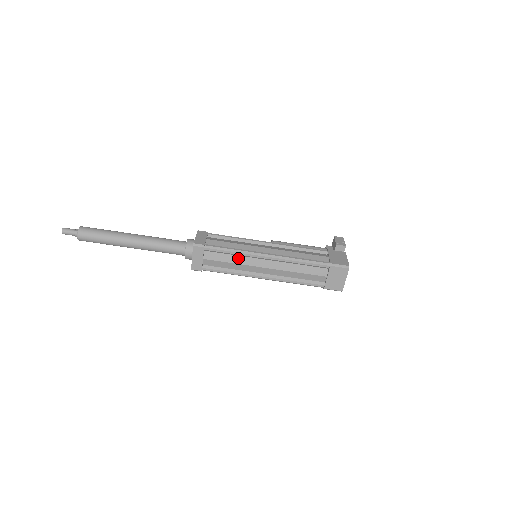
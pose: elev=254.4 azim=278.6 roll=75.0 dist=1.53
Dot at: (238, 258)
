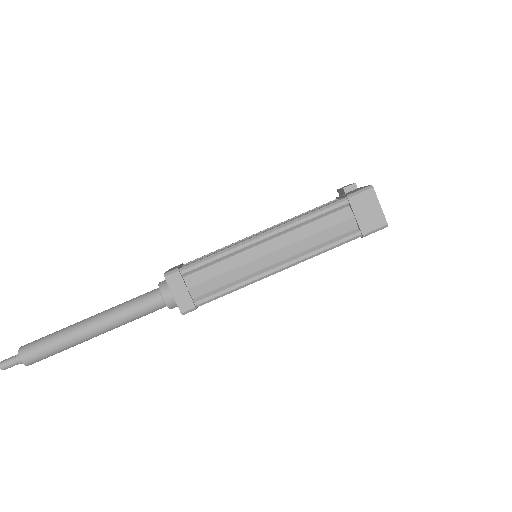
Dot at: (230, 261)
